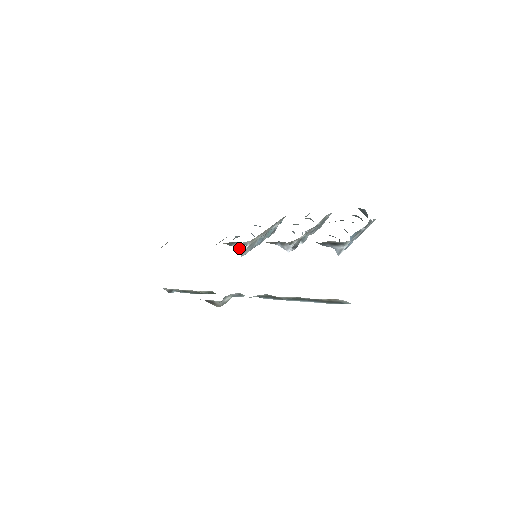
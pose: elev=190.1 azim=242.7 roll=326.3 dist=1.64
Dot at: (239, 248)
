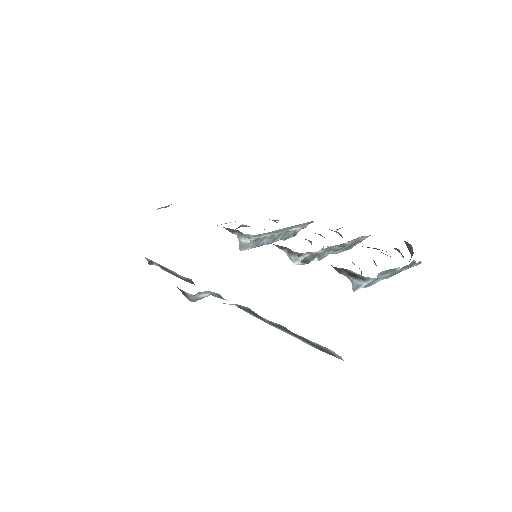
Dot at: (240, 239)
